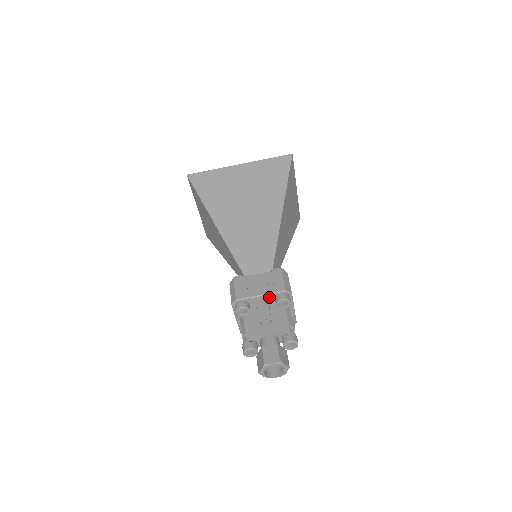
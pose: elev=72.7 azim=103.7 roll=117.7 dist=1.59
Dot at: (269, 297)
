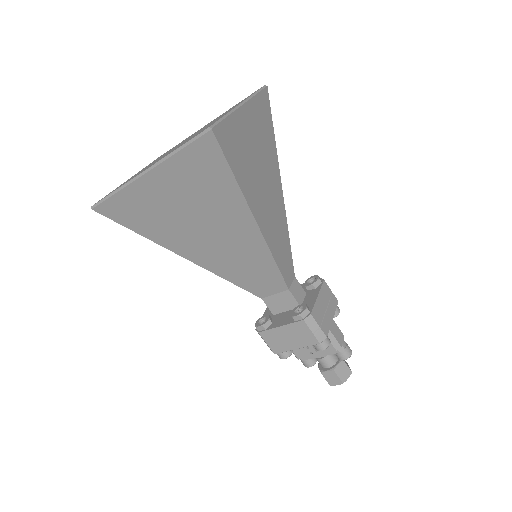
Dot at: occluded
